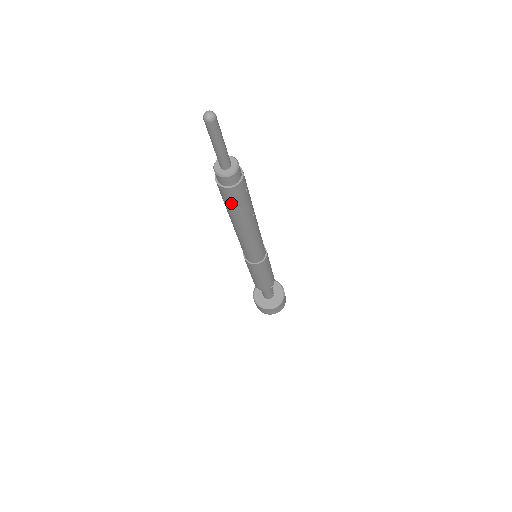
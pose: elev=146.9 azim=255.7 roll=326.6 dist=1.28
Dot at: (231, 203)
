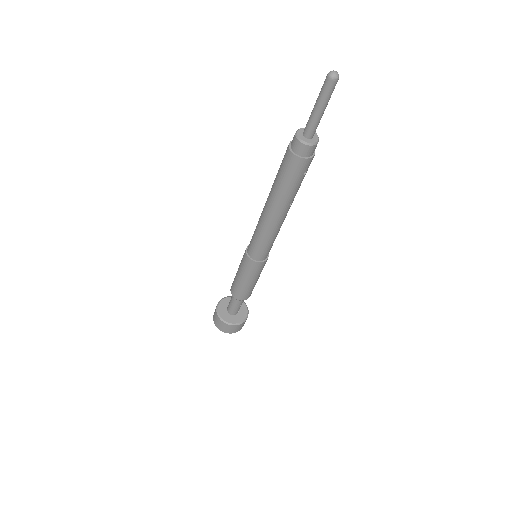
Dot at: (285, 174)
